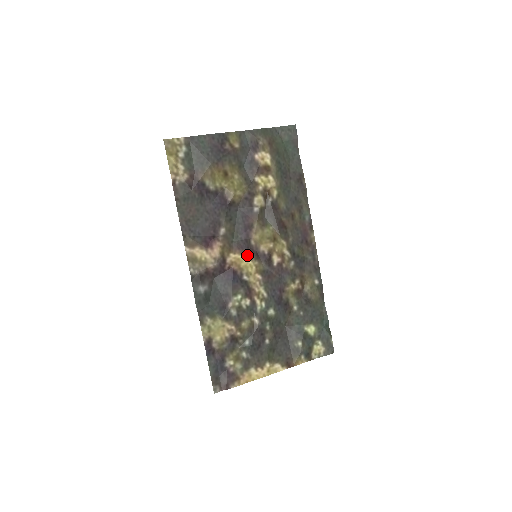
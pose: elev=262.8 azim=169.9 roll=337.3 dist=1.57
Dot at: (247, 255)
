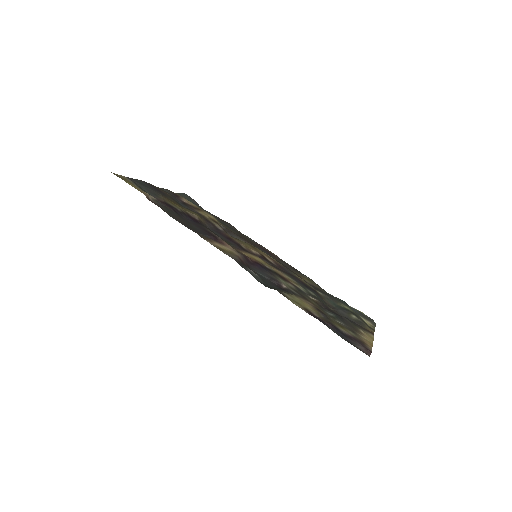
Dot at: (250, 254)
